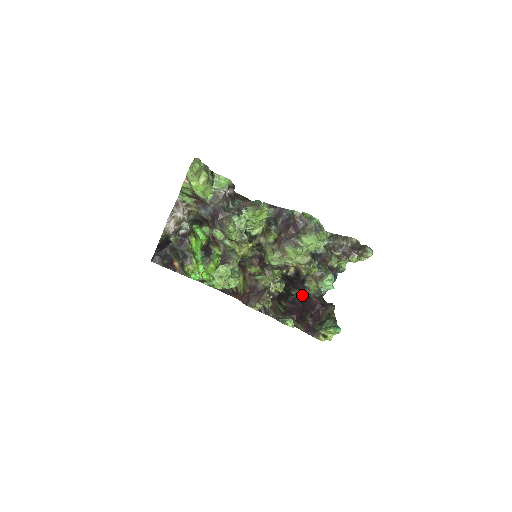
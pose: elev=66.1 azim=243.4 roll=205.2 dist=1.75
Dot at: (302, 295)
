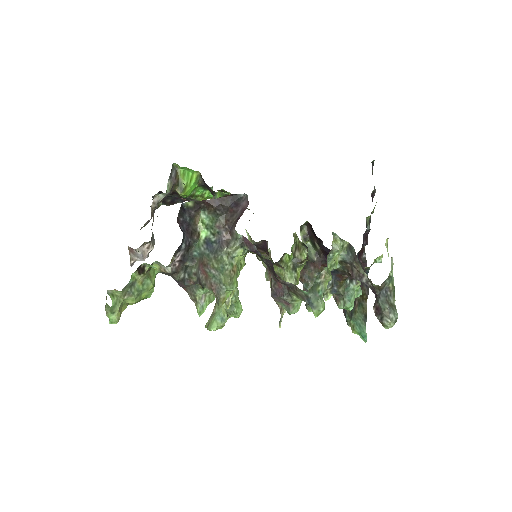
Dot at: occluded
